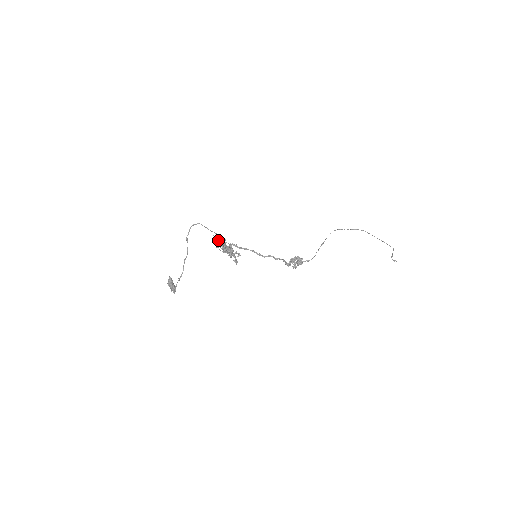
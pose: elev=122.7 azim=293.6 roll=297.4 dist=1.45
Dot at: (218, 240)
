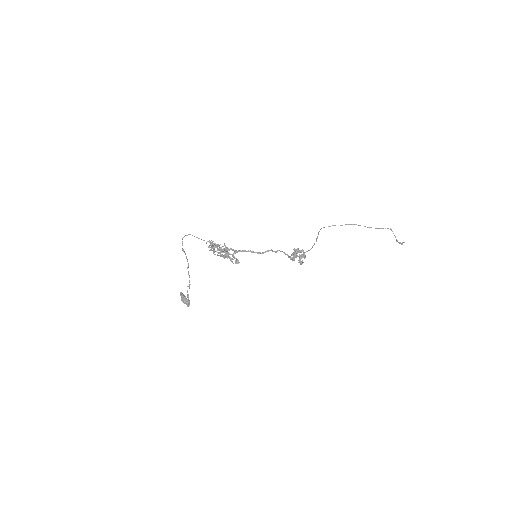
Dot at: (210, 241)
